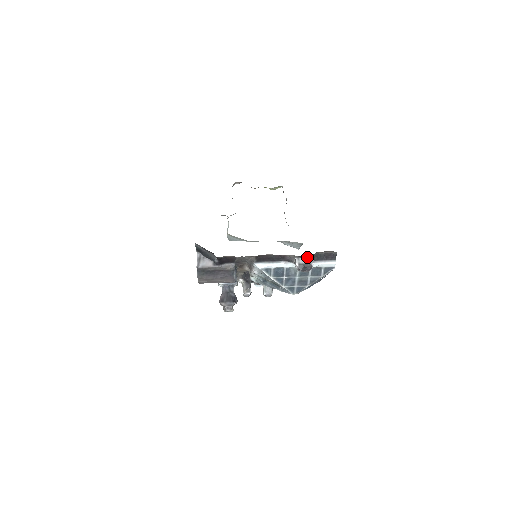
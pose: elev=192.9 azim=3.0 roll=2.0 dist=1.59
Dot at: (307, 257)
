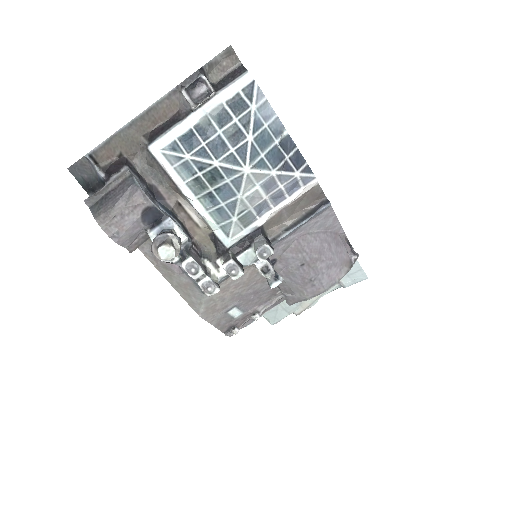
Dot at: occluded
